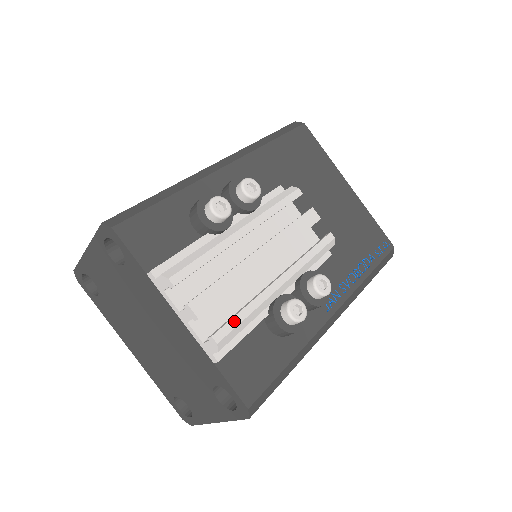
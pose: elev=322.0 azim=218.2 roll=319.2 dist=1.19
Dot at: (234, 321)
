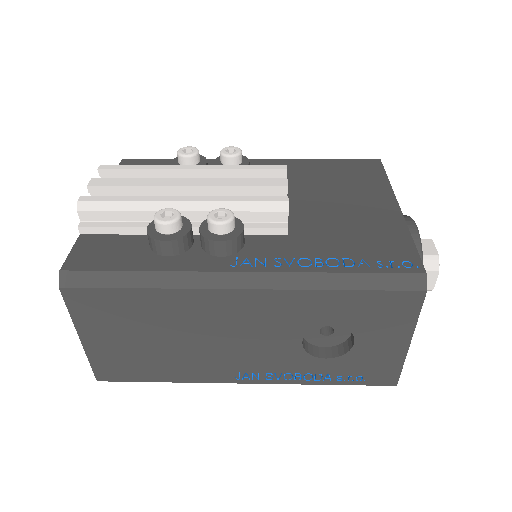
Dot at: (107, 198)
